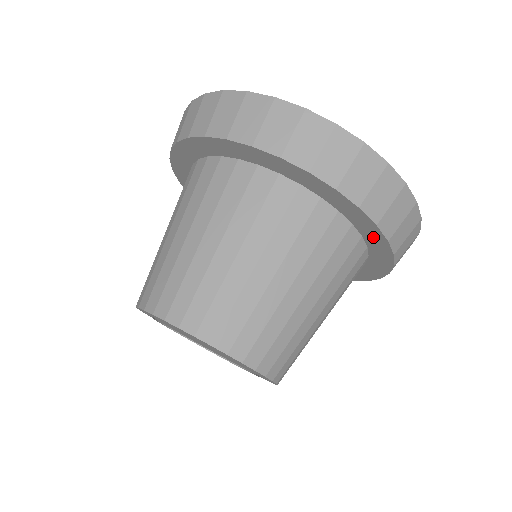
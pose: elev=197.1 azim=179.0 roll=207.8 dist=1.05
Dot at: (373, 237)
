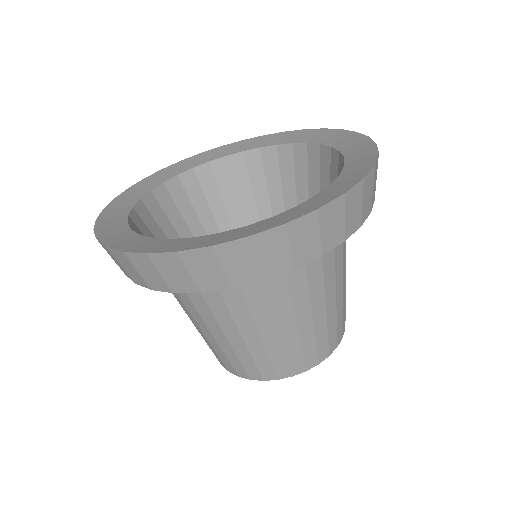
Dot at: occluded
